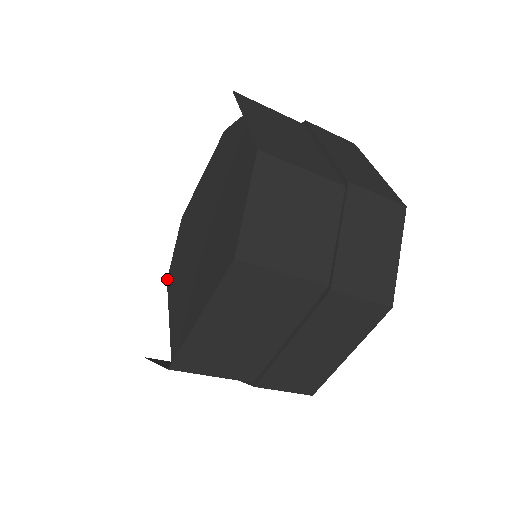
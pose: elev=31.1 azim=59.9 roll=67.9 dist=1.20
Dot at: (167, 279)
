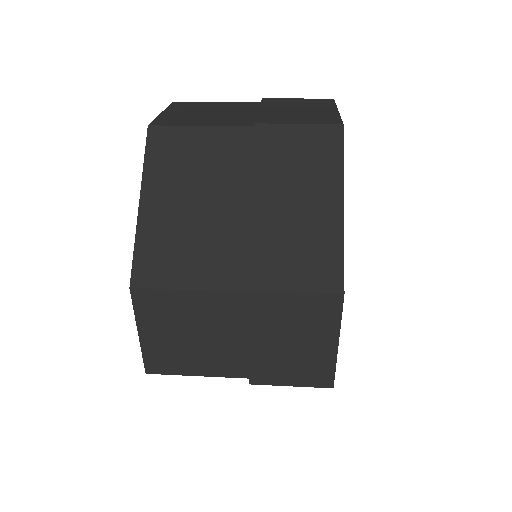
Dot at: occluded
